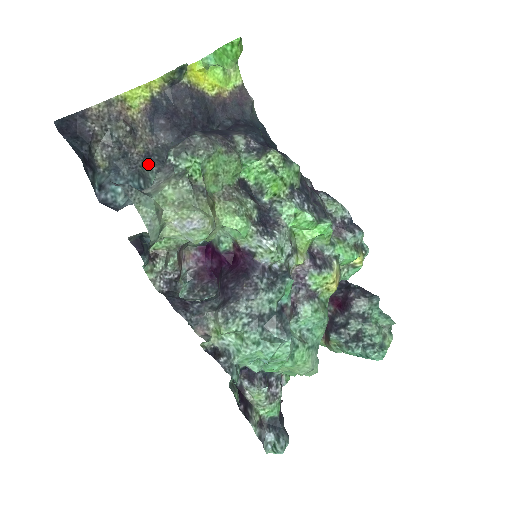
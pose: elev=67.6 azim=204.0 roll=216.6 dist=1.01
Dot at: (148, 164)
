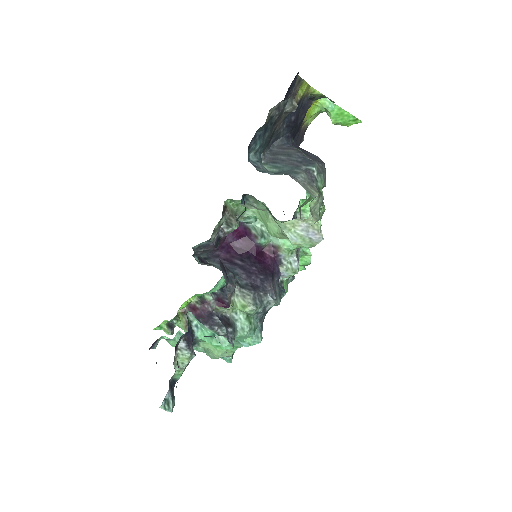
Dot at: occluded
